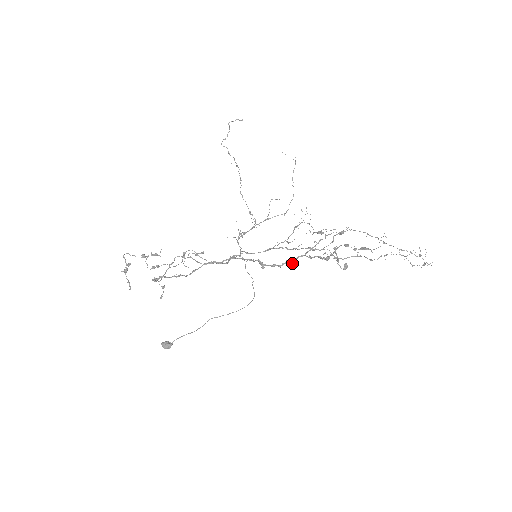
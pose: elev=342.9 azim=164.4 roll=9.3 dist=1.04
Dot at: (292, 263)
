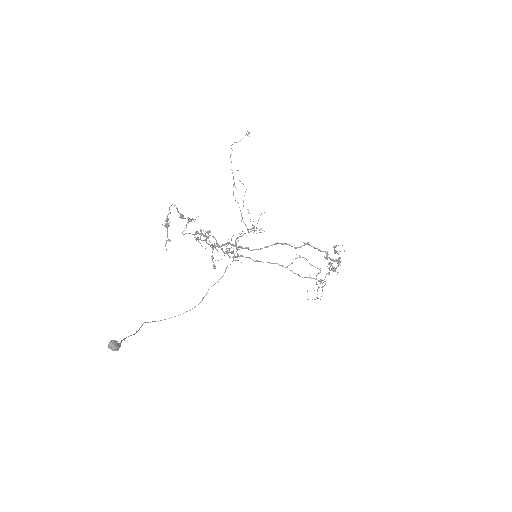
Dot at: (340, 262)
